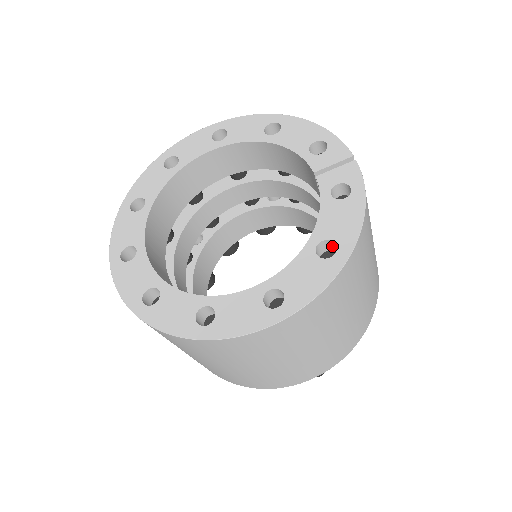
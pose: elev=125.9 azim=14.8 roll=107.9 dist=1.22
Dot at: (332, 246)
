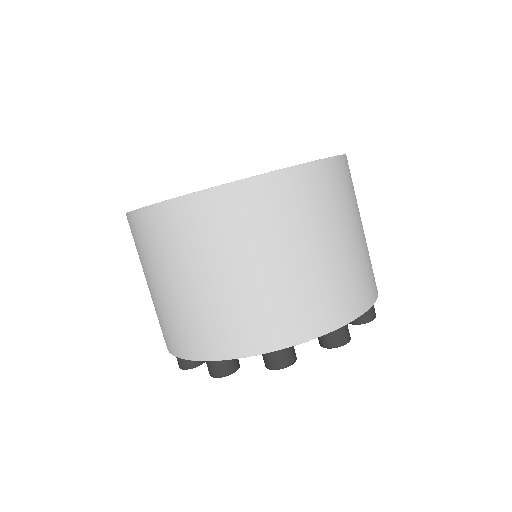
Dot at: occluded
